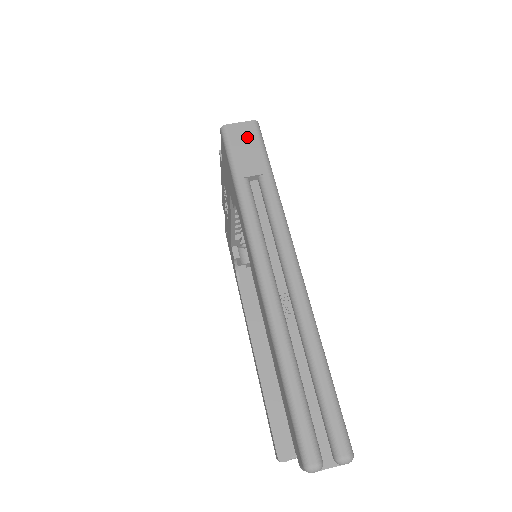
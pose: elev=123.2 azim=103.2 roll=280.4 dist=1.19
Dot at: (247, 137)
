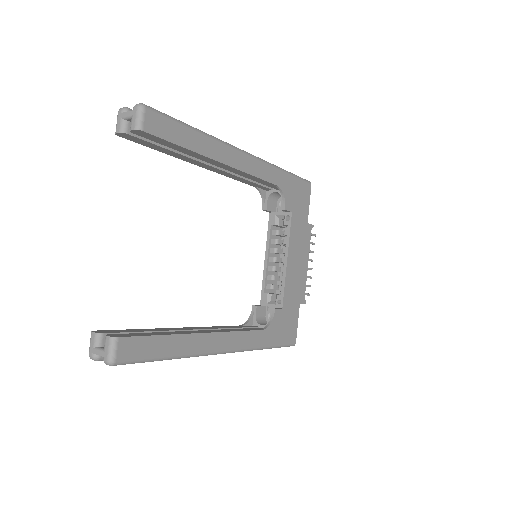
Dot at: occluded
